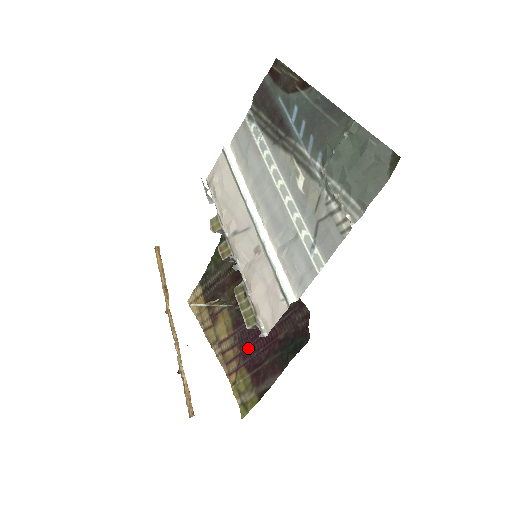
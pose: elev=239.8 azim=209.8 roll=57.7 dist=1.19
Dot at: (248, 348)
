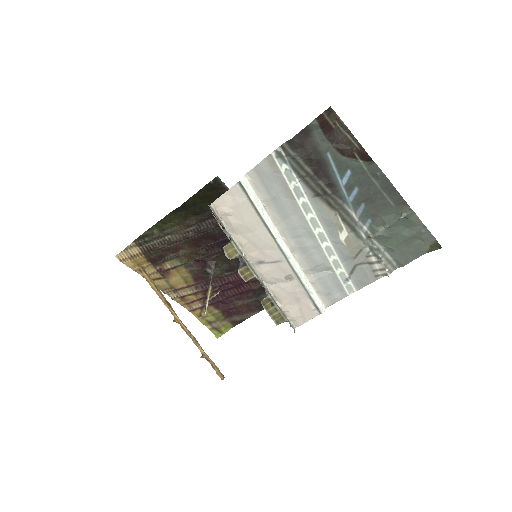
Dot at: occluded
